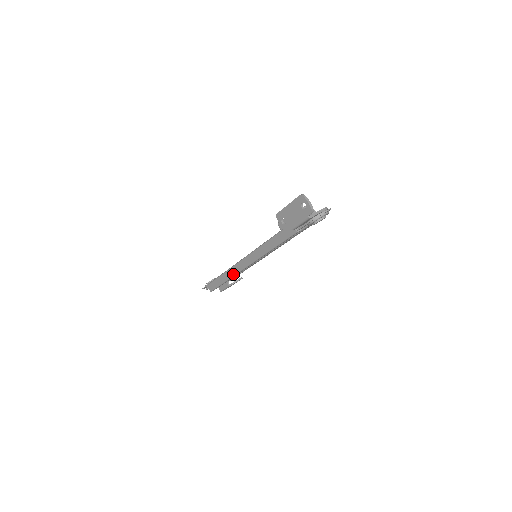
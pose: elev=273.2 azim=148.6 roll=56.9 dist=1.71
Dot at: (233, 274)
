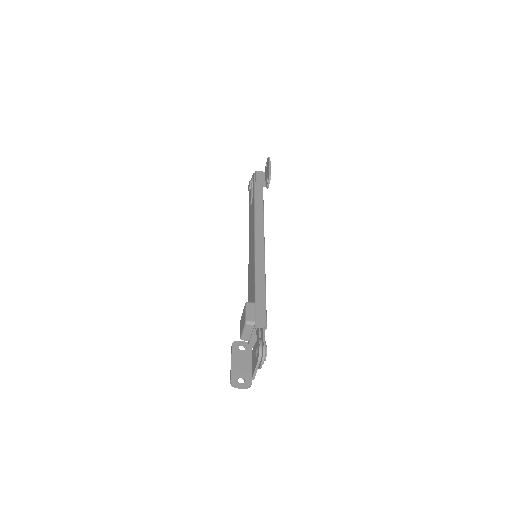
Dot at: occluded
